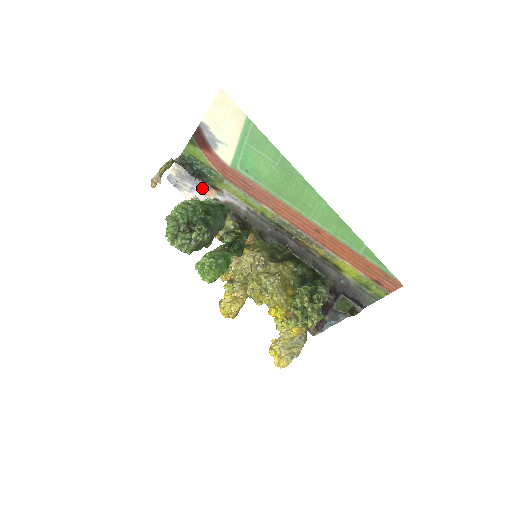
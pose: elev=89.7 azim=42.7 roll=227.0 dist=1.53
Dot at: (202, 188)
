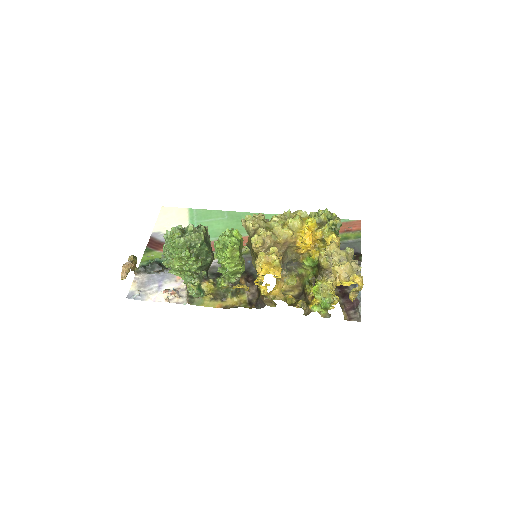
Dot at: (170, 278)
